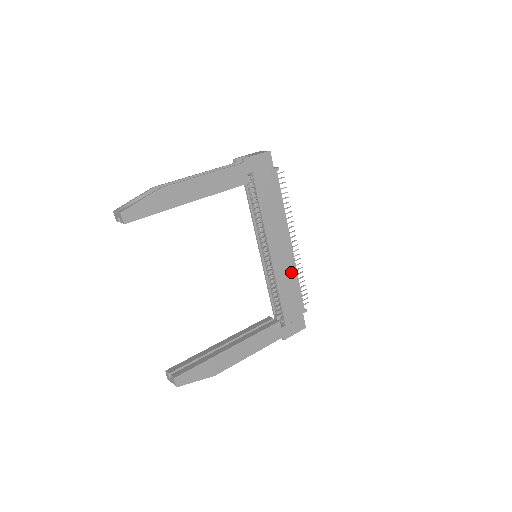
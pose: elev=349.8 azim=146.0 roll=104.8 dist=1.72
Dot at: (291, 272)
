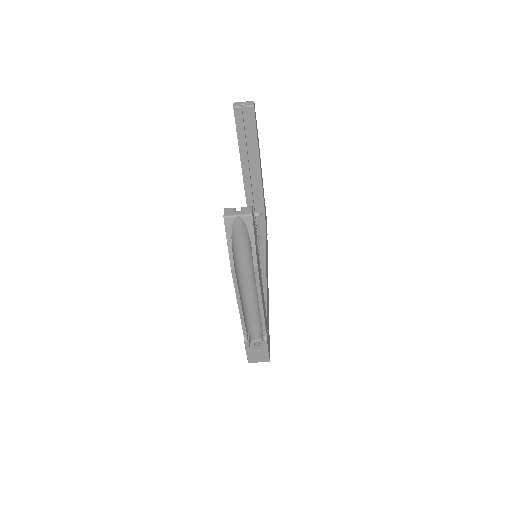
Dot at: (268, 299)
